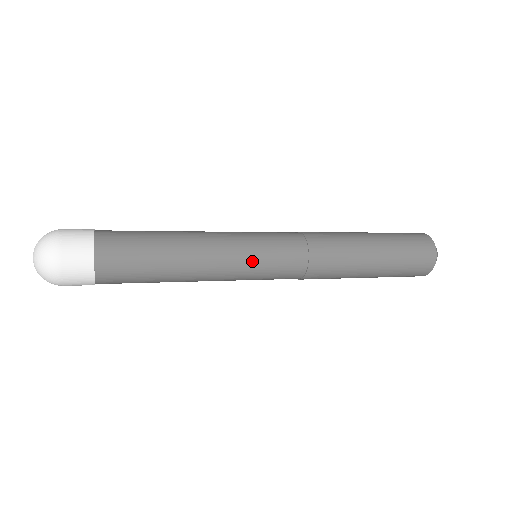
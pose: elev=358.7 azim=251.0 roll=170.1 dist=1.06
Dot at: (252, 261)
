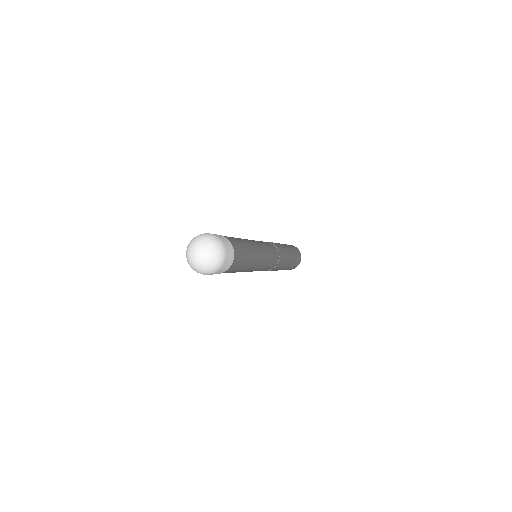
Dot at: (268, 255)
